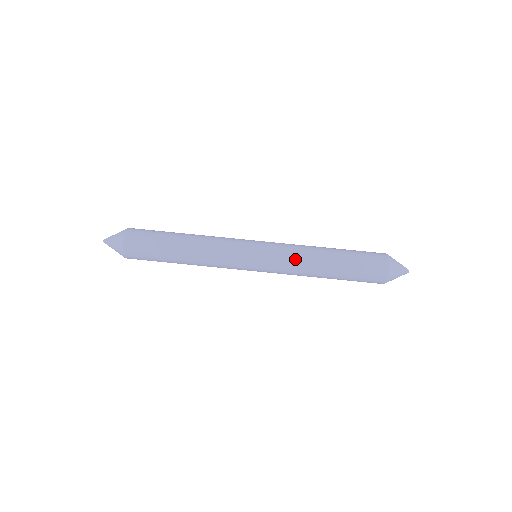
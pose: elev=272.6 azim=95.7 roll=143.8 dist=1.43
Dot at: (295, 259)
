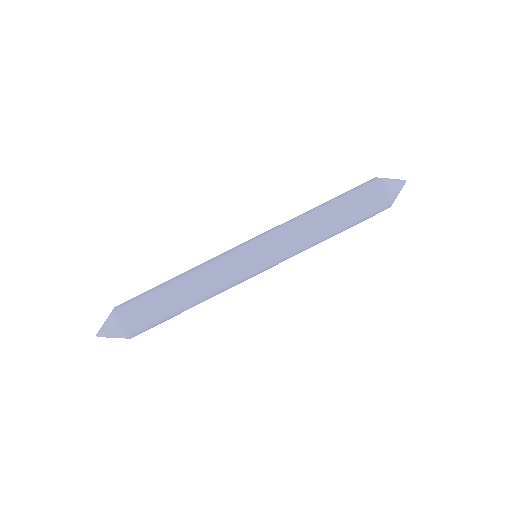
Dot at: (294, 232)
